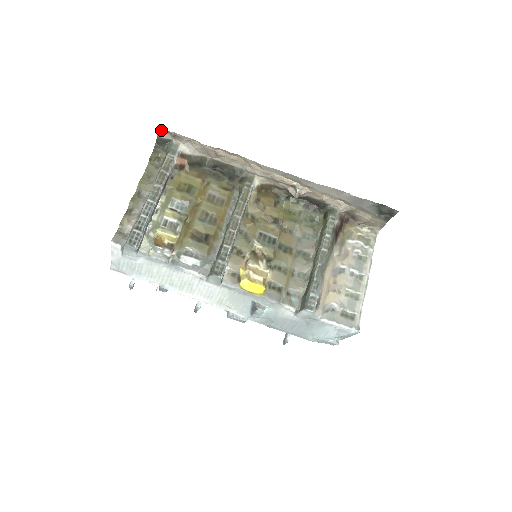
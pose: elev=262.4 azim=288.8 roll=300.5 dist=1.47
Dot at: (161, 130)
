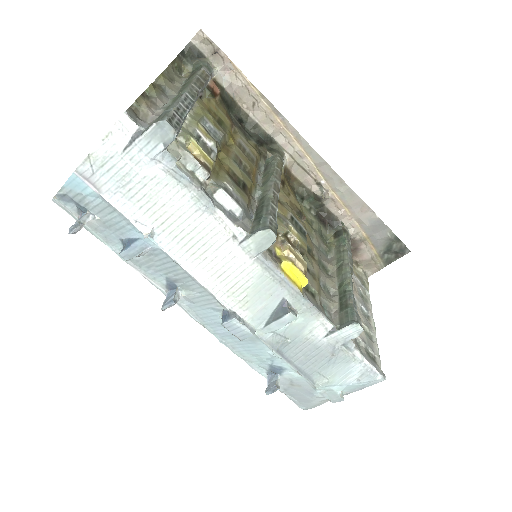
Dot at: (204, 34)
